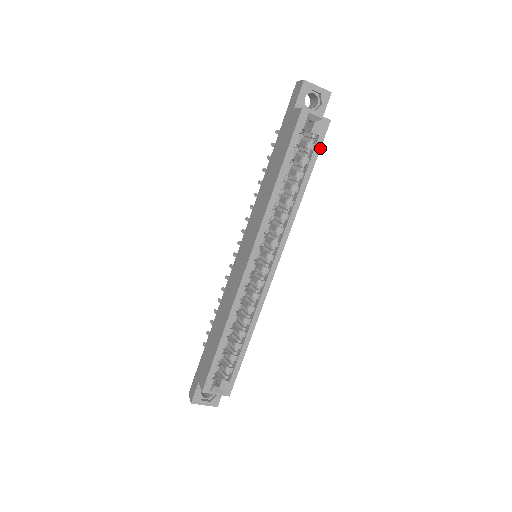
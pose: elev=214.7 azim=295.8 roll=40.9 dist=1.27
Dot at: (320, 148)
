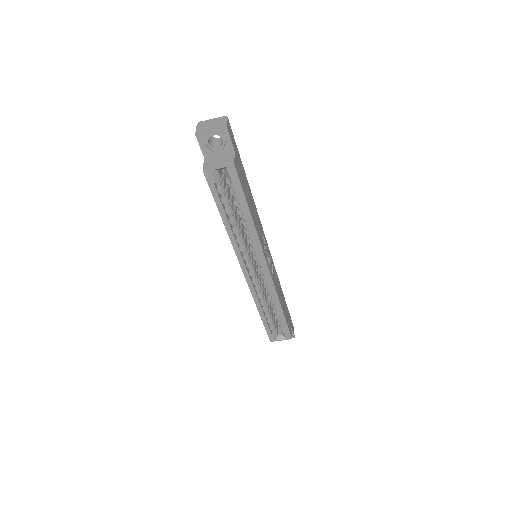
Dot at: (241, 187)
